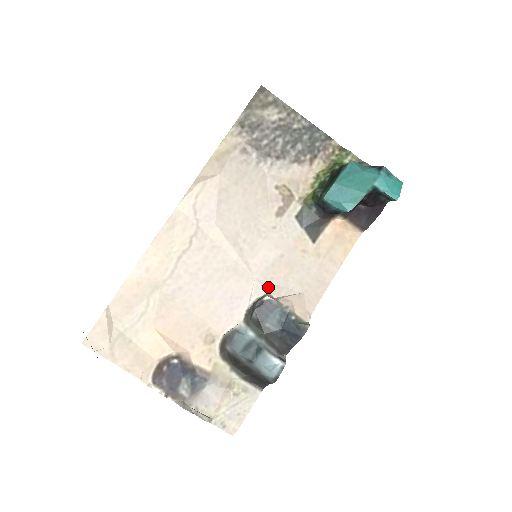
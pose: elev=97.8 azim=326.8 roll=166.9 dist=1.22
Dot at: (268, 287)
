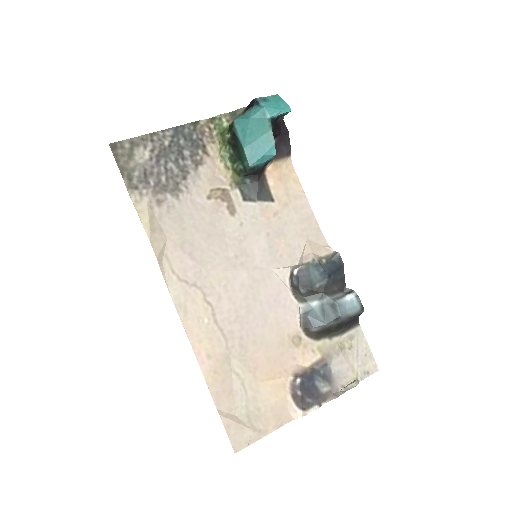
Dot at: (286, 264)
